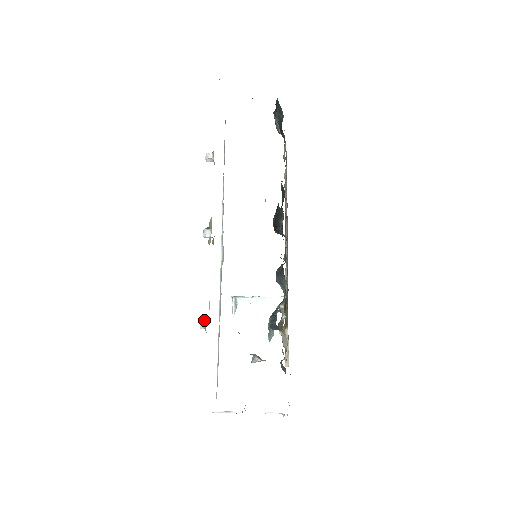
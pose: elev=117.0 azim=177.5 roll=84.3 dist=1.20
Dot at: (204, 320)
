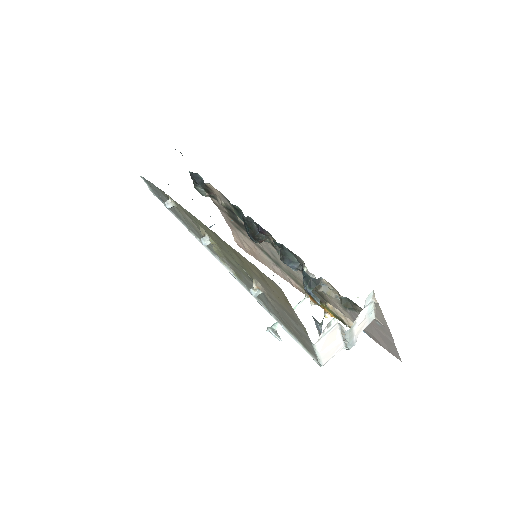
Dot at: (252, 287)
